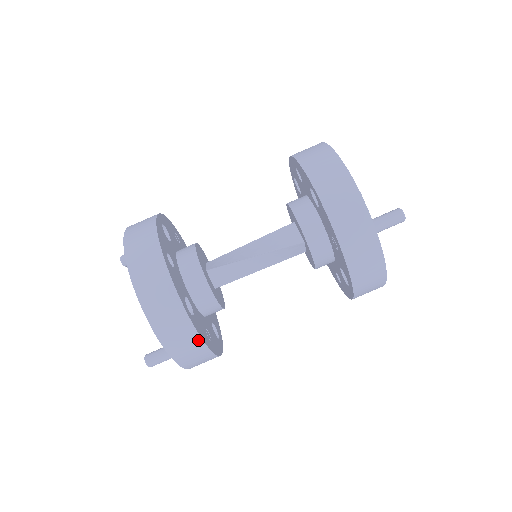
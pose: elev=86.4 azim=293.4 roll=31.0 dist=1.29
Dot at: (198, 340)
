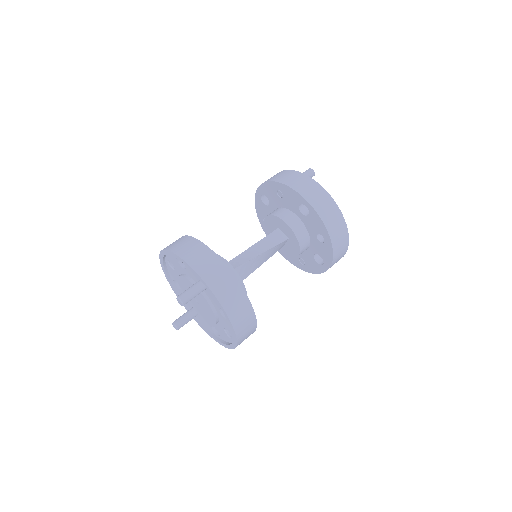
Dot at: (205, 248)
